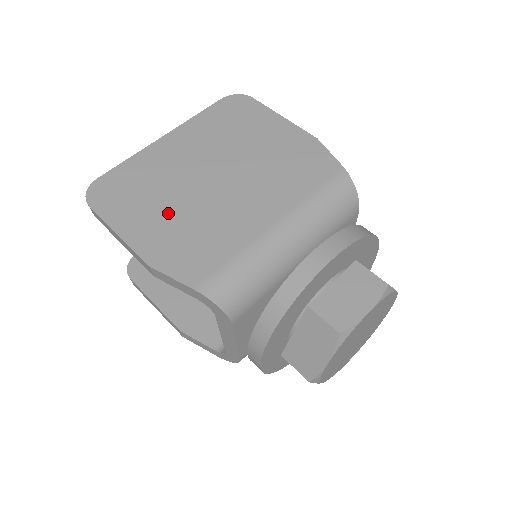
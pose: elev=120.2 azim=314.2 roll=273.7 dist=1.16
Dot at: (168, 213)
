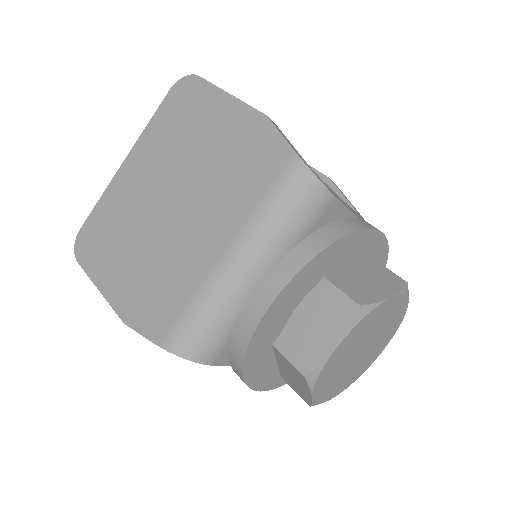
Dot at: (133, 258)
